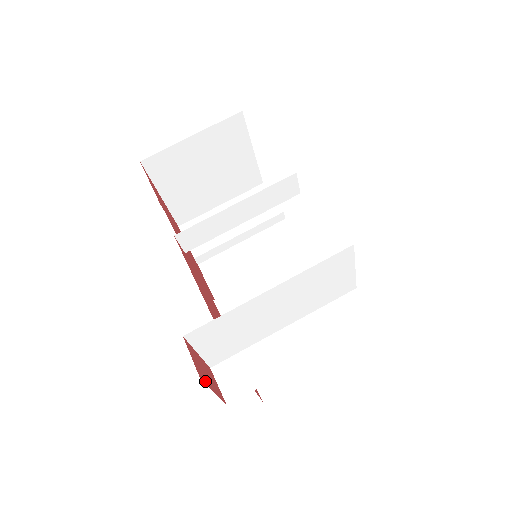
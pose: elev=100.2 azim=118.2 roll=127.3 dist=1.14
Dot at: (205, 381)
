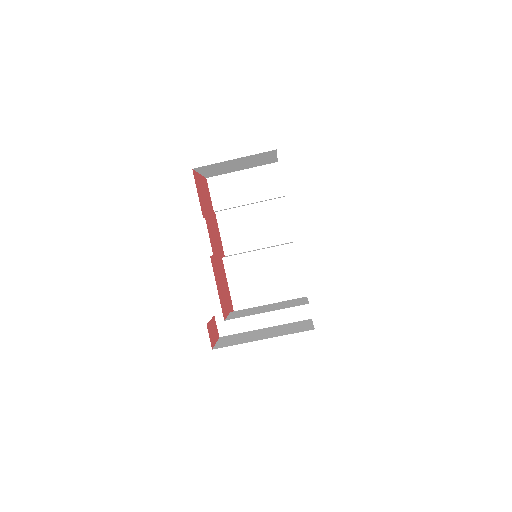
Dot at: (213, 344)
